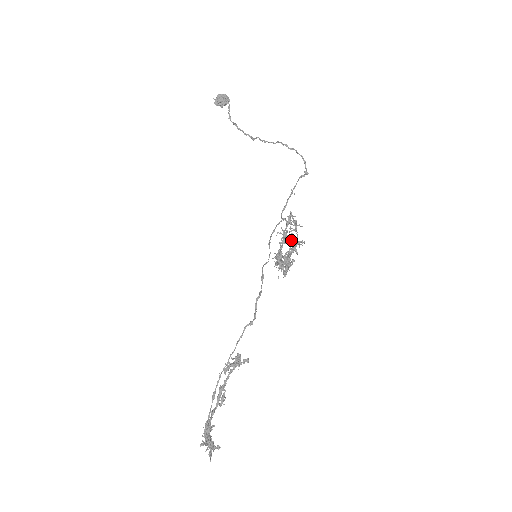
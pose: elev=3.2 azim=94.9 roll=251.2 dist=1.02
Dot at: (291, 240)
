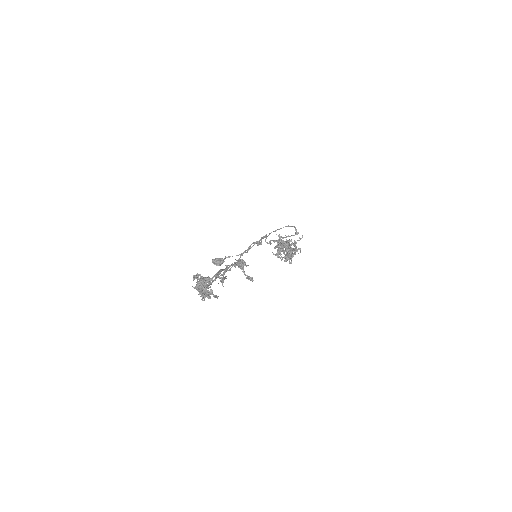
Dot at: (289, 251)
